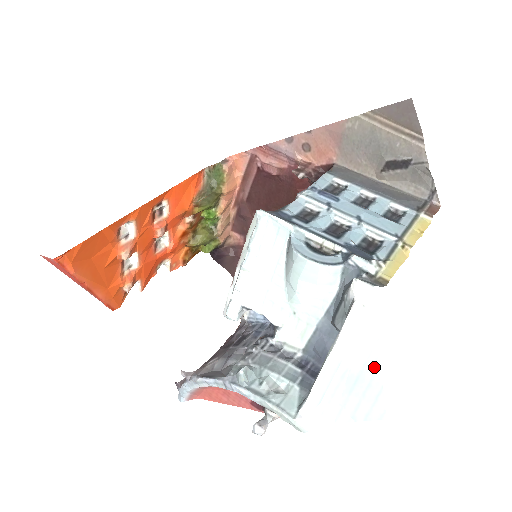
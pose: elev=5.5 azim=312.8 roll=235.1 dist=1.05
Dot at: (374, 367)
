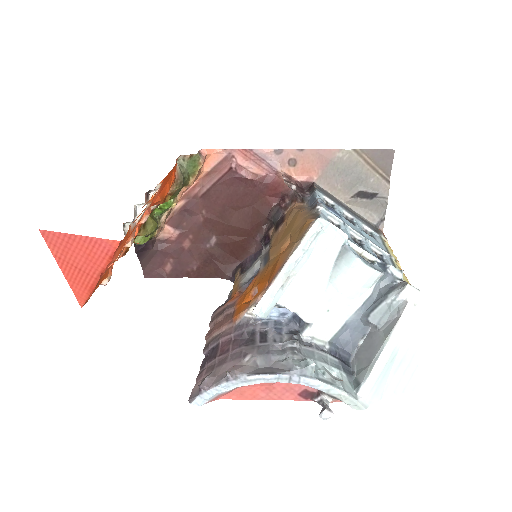
Dot at: (414, 351)
